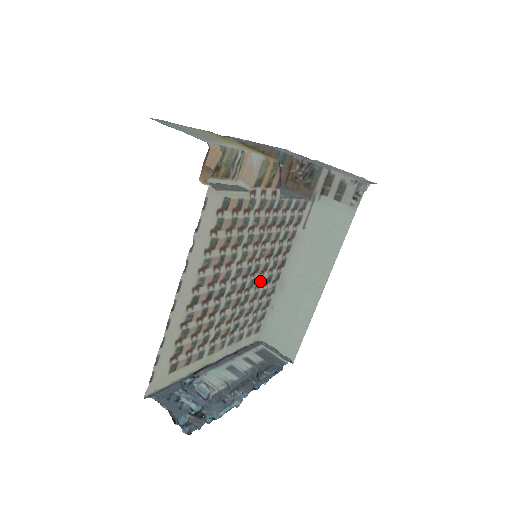
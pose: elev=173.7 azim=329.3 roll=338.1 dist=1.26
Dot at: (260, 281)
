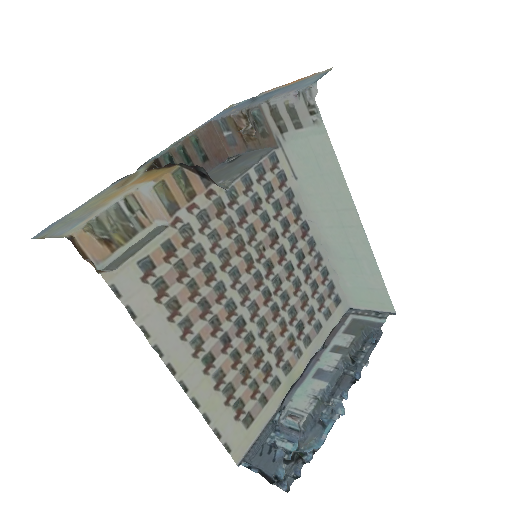
Dot at: (288, 269)
